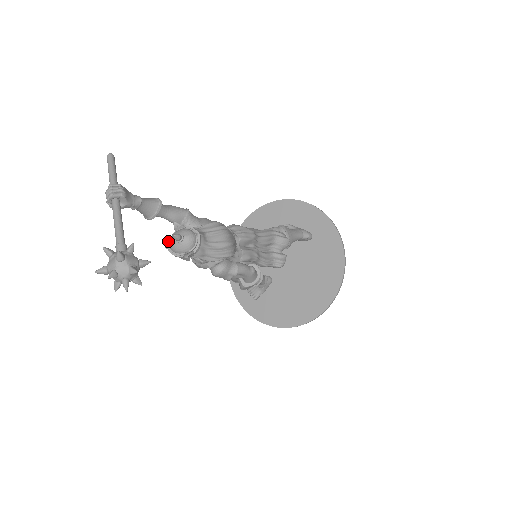
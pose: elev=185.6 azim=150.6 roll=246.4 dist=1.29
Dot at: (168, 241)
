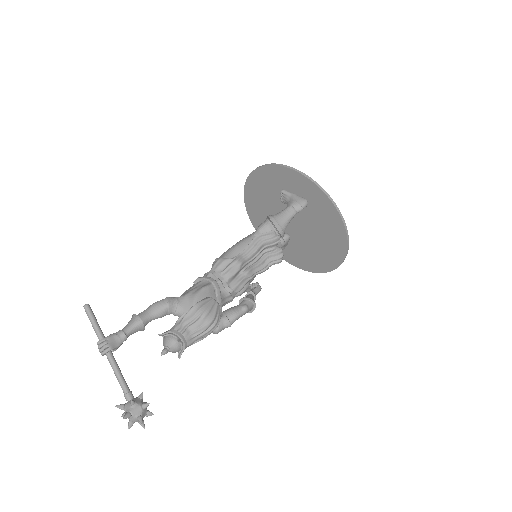
Dot at: occluded
